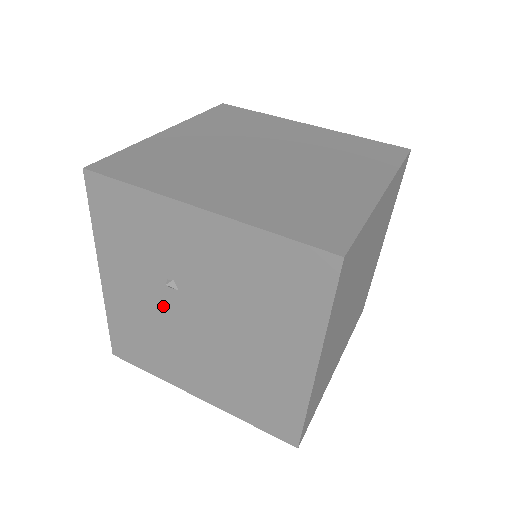
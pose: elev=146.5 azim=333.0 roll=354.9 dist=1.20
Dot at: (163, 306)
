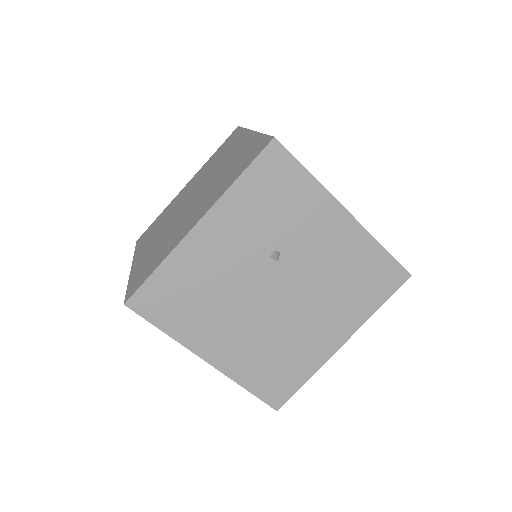
Dot at: (248, 270)
